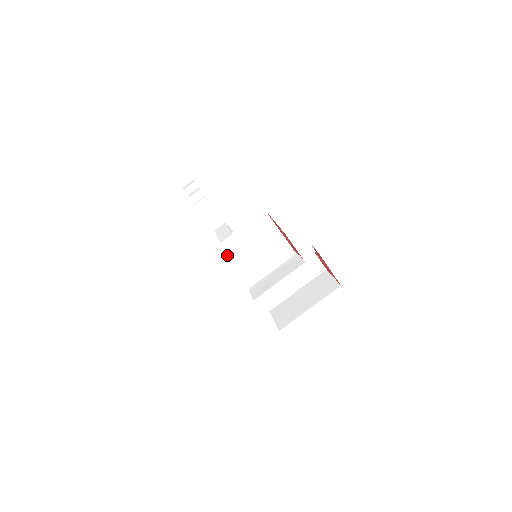
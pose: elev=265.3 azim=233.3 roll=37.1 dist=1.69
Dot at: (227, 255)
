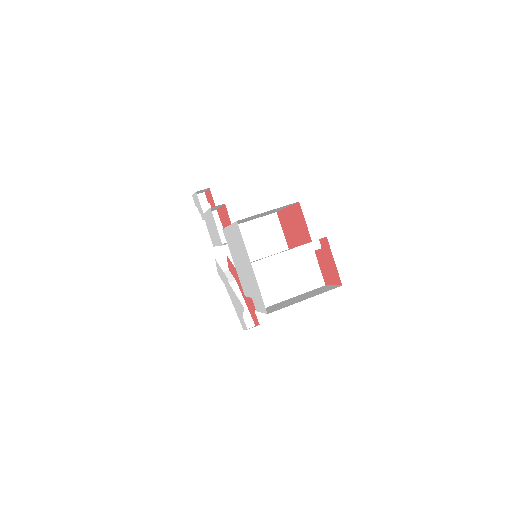
Dot at: (228, 244)
